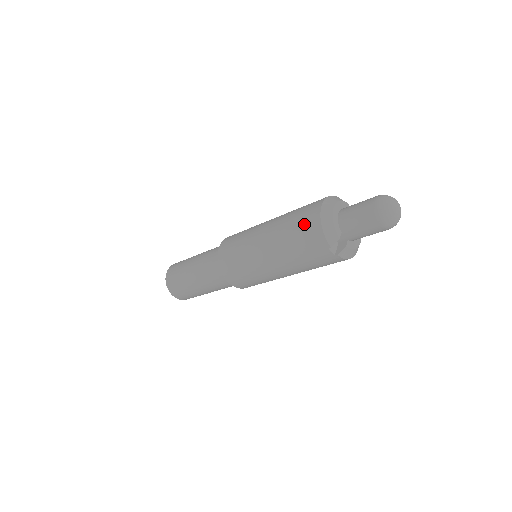
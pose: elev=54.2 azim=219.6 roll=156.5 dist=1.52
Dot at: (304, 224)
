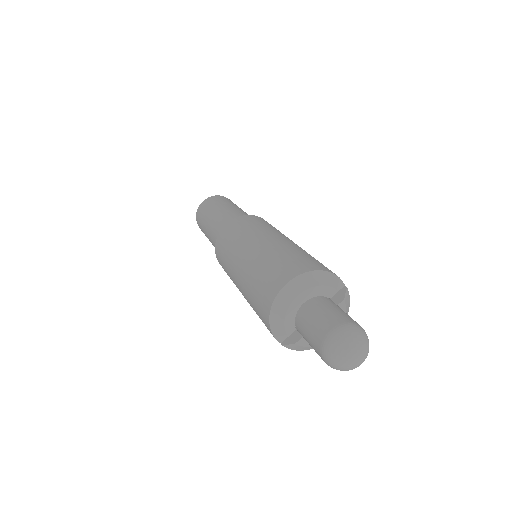
Dot at: (263, 290)
